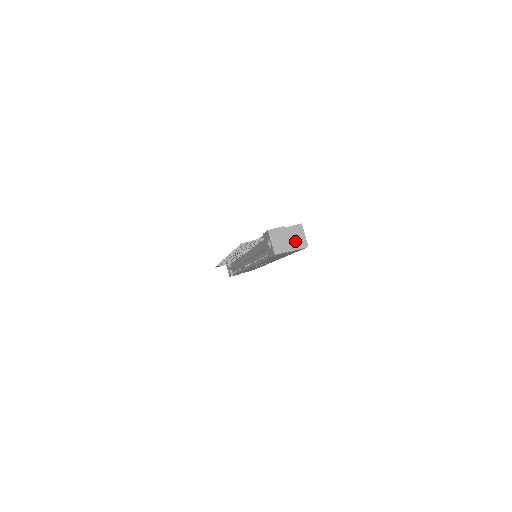
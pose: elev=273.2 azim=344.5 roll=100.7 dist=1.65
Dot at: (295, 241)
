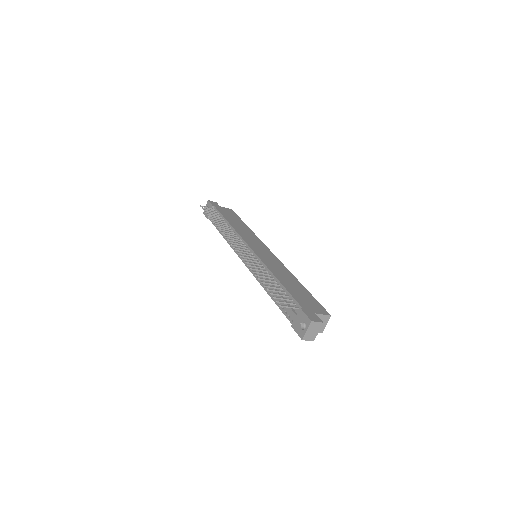
Dot at: occluded
